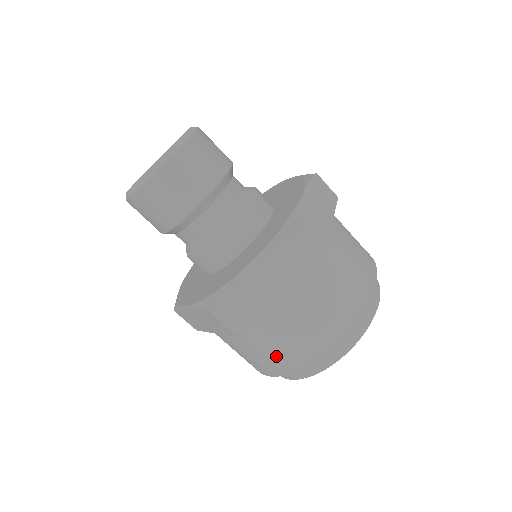
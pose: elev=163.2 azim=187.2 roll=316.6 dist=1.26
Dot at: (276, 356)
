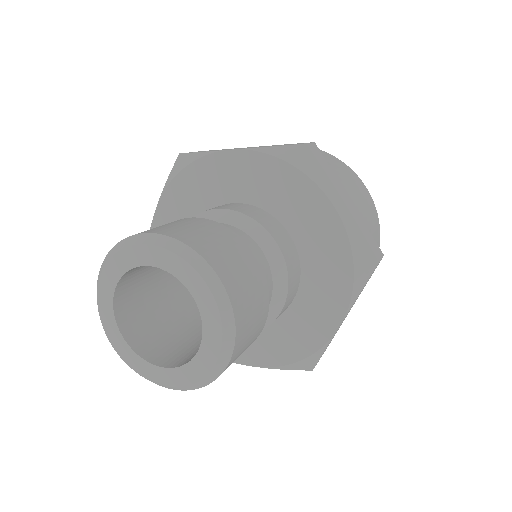
Dot at: occluded
